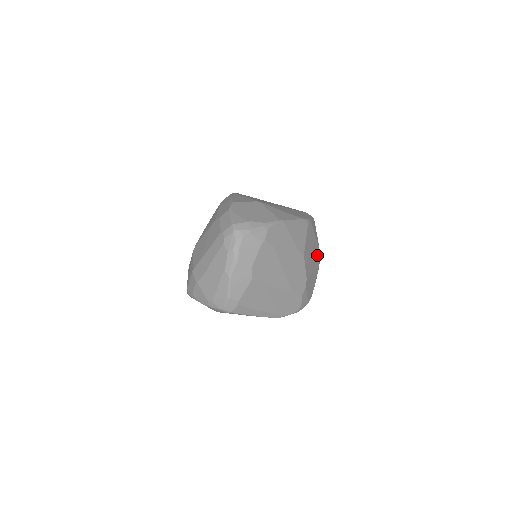
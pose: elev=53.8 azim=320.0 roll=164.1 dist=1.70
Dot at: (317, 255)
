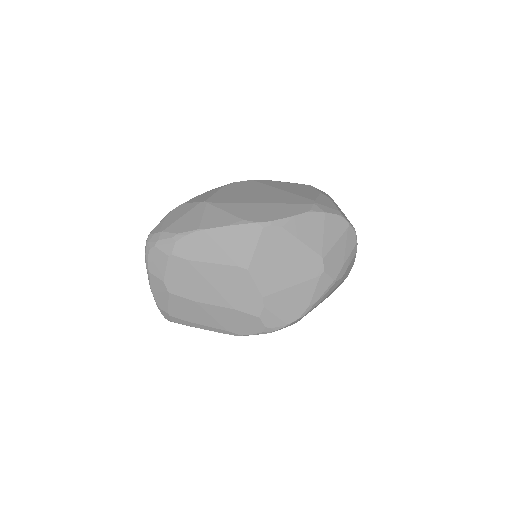
Dot at: (310, 264)
